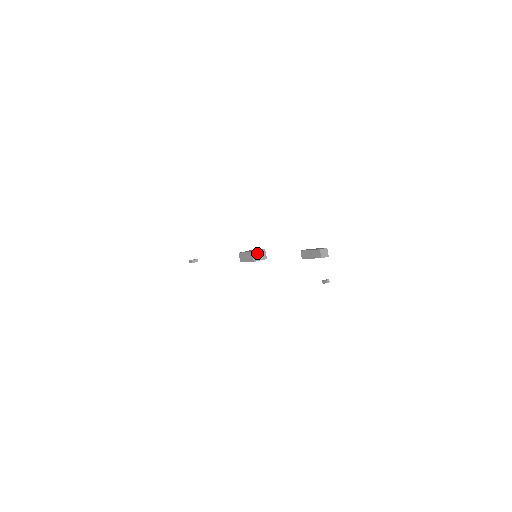
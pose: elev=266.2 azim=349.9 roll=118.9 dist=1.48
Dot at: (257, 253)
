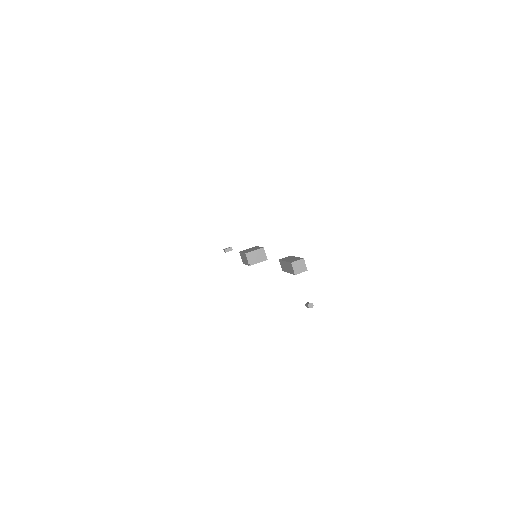
Dot at: (253, 254)
